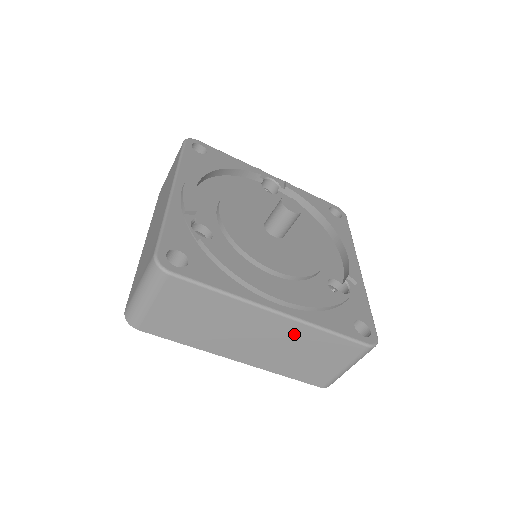
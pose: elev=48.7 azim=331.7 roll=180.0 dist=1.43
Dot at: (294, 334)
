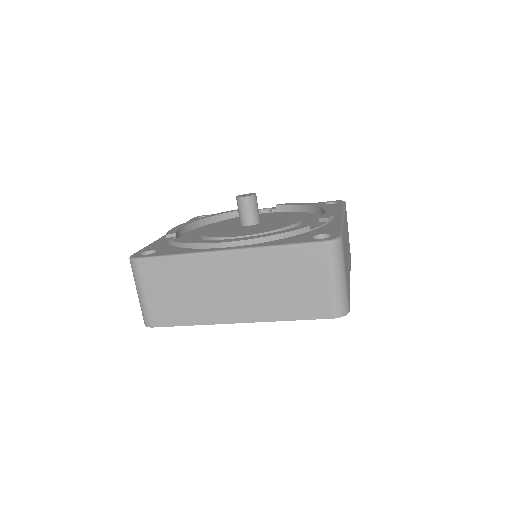
Dot at: (256, 265)
